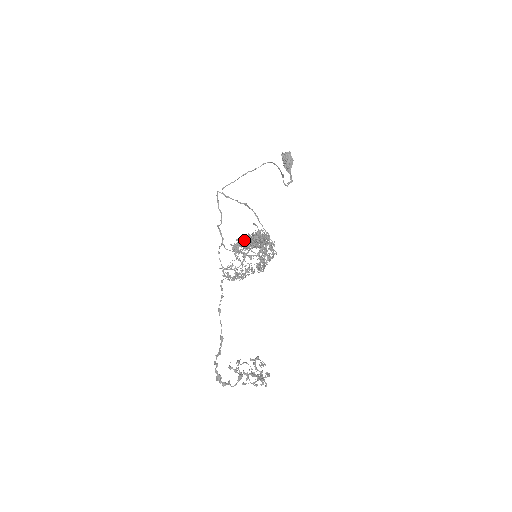
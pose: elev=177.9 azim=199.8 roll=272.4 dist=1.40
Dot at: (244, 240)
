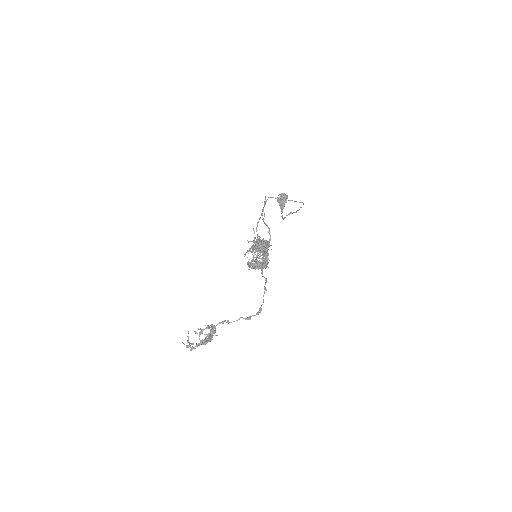
Dot at: occluded
